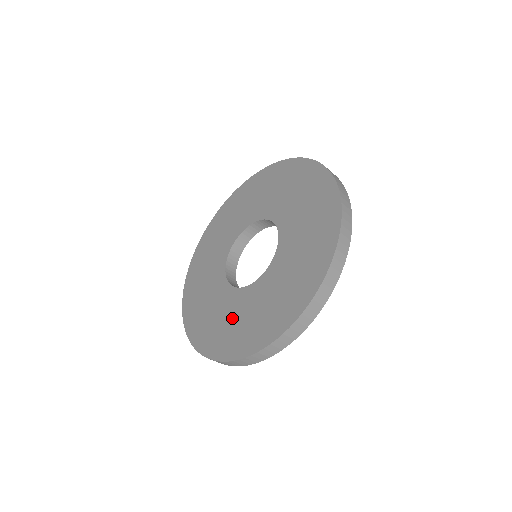
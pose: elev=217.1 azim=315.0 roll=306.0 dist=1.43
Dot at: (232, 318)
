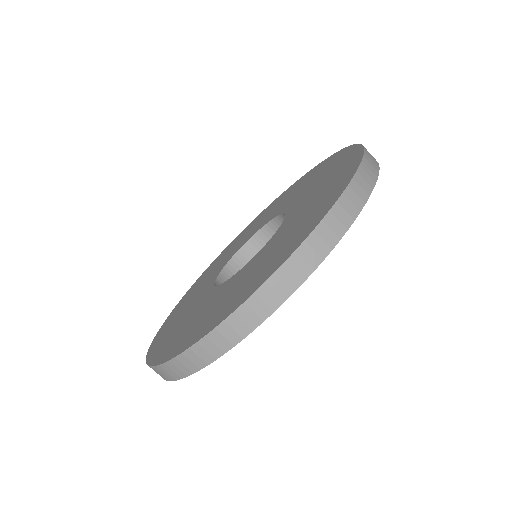
Dot at: (290, 230)
